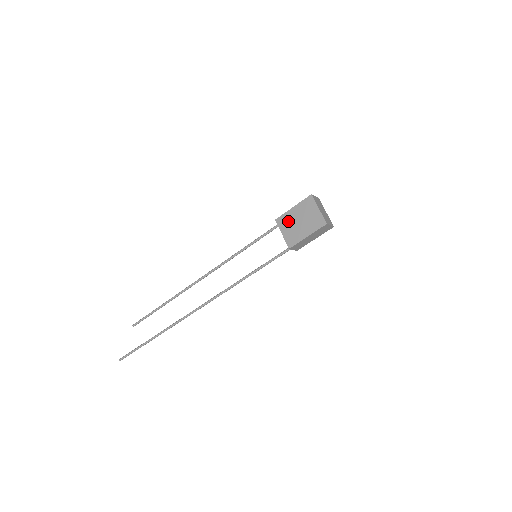
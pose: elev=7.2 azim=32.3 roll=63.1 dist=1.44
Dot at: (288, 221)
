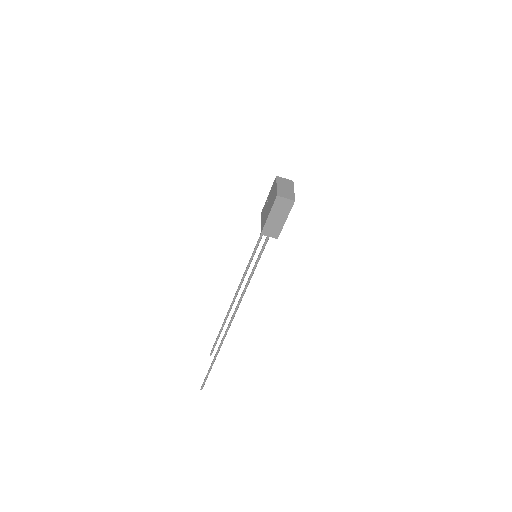
Dot at: (264, 209)
